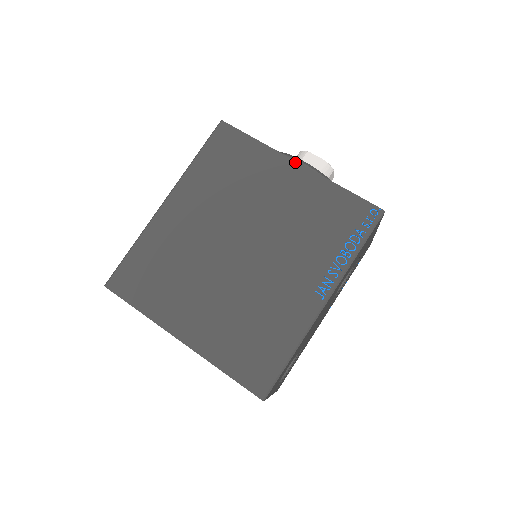
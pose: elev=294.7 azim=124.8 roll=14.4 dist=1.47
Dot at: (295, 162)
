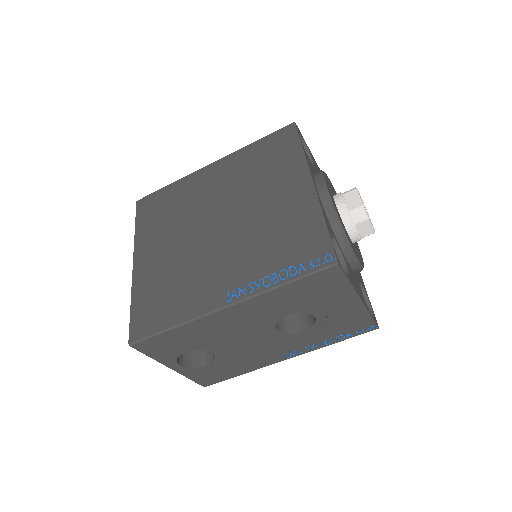
Dot at: (311, 179)
